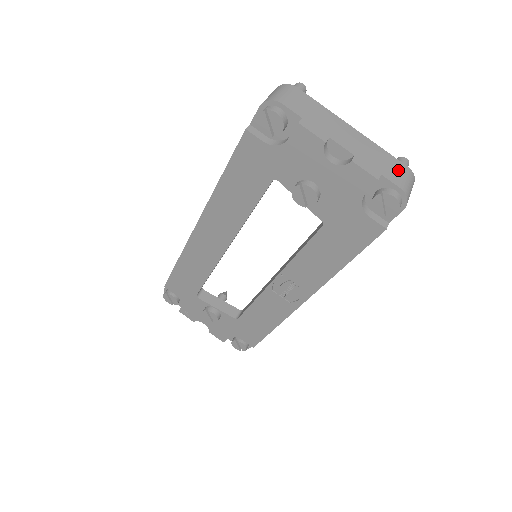
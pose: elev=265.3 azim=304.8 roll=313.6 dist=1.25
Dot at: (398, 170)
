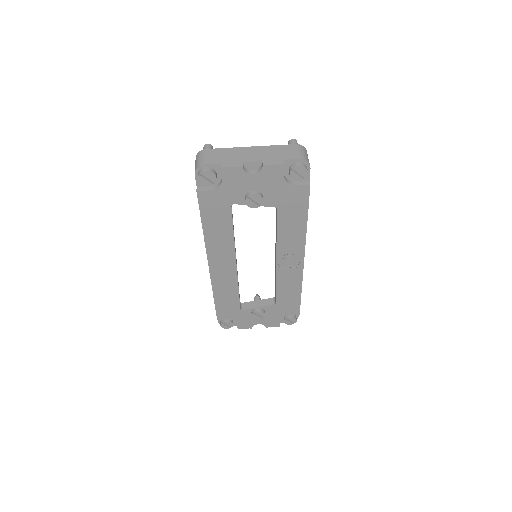
Dot at: (291, 150)
